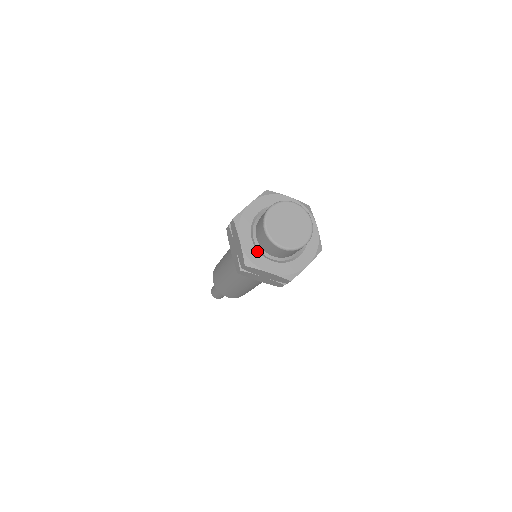
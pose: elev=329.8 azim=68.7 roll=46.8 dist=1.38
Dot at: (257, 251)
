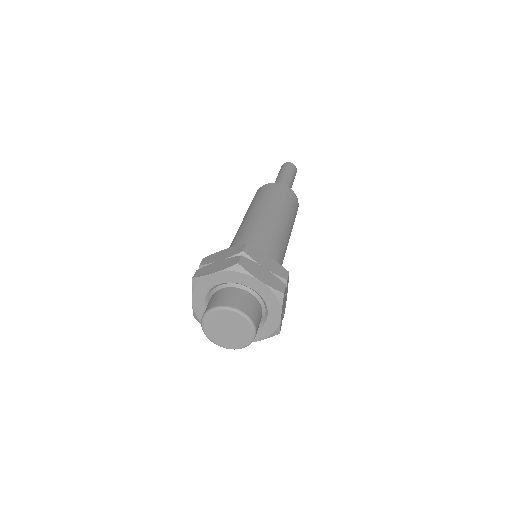
Dot at: occluded
